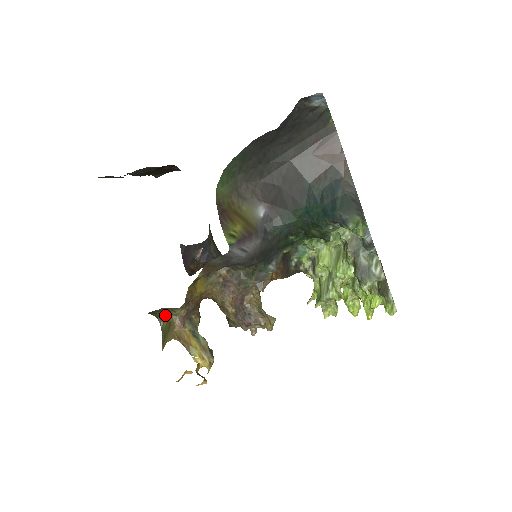
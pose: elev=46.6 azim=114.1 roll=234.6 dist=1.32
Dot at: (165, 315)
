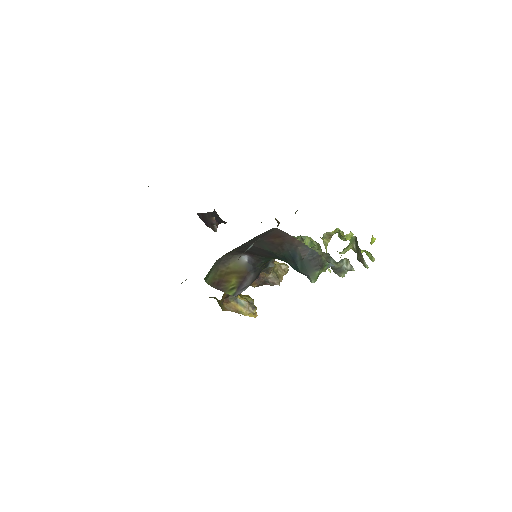
Dot at: occluded
